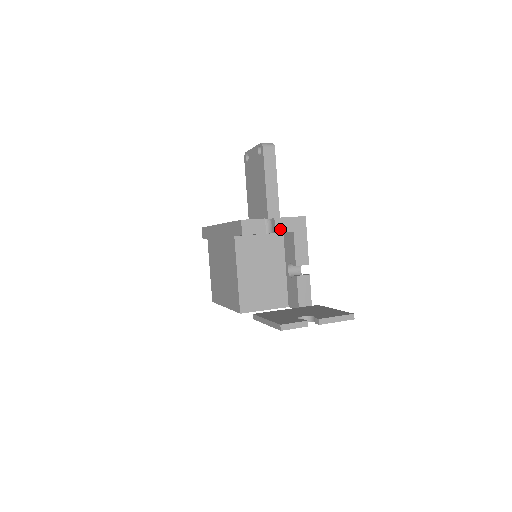
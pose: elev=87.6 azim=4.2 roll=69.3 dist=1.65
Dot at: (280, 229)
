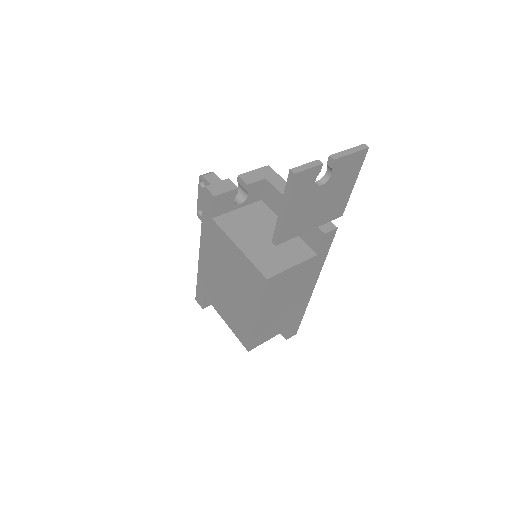
Dot at: (250, 181)
